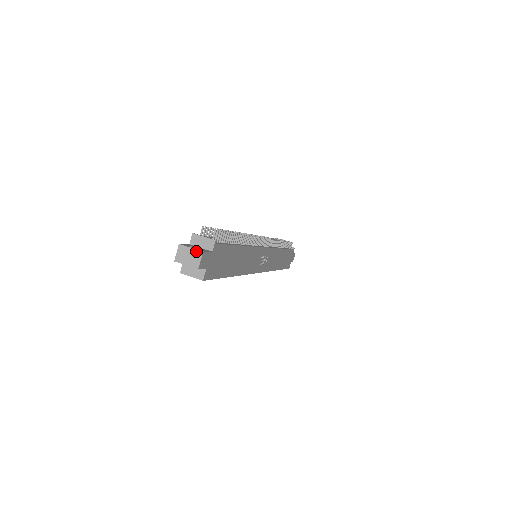
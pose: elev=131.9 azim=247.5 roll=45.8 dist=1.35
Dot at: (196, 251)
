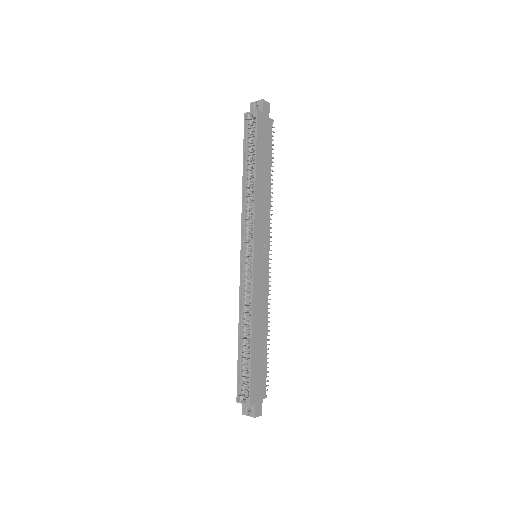
Dot at: occluded
